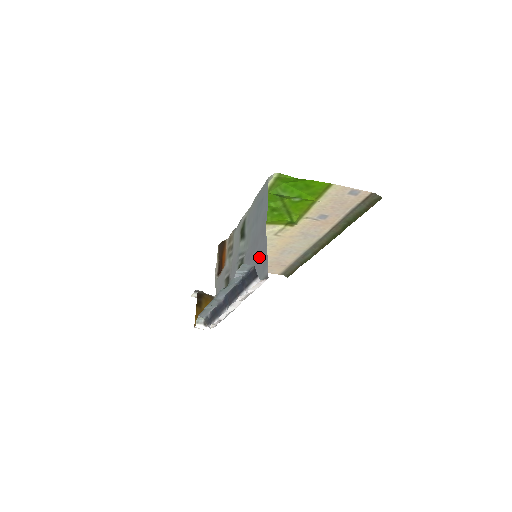
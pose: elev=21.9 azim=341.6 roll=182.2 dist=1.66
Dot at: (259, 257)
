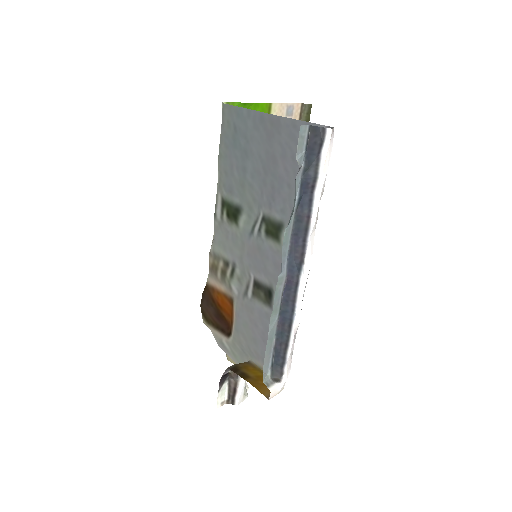
Dot at: (292, 156)
